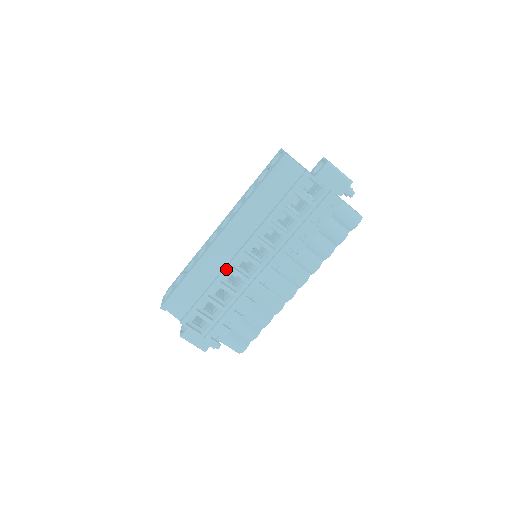
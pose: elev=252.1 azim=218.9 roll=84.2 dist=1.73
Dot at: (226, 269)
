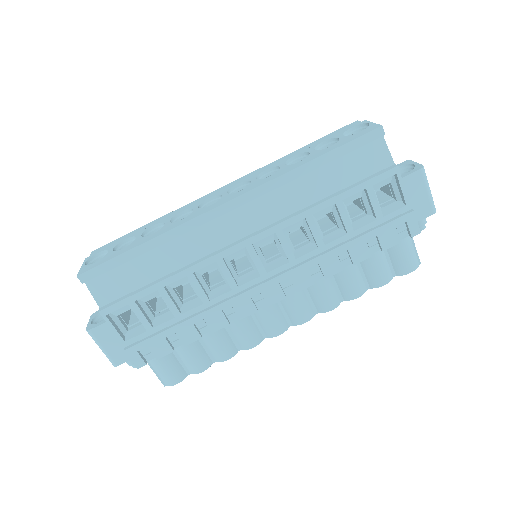
Dot at: (212, 258)
